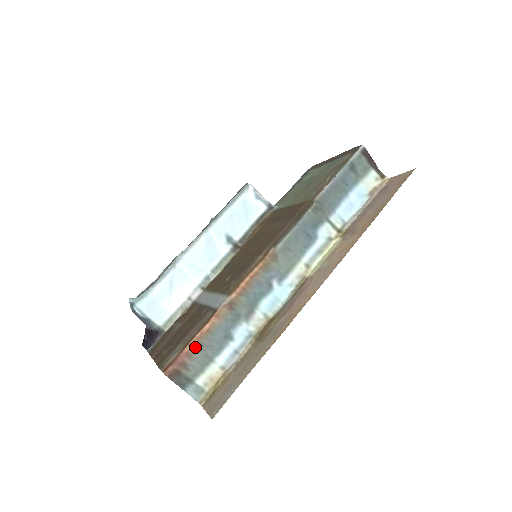
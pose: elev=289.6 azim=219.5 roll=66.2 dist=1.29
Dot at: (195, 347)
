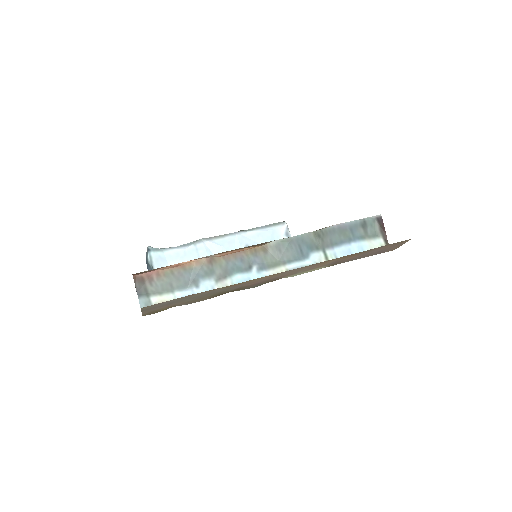
Dot at: (166, 271)
